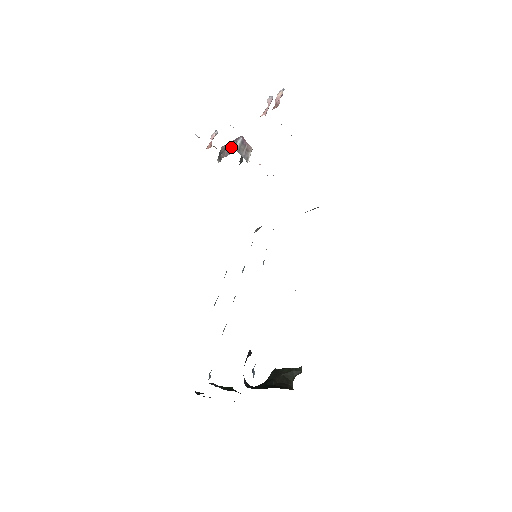
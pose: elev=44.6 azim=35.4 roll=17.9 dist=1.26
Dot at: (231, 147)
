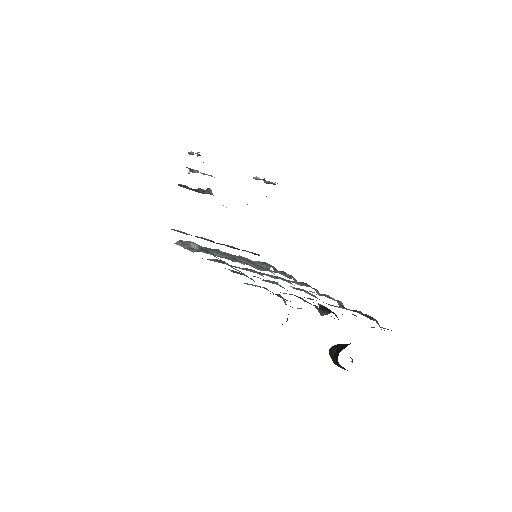
Dot at: (207, 174)
